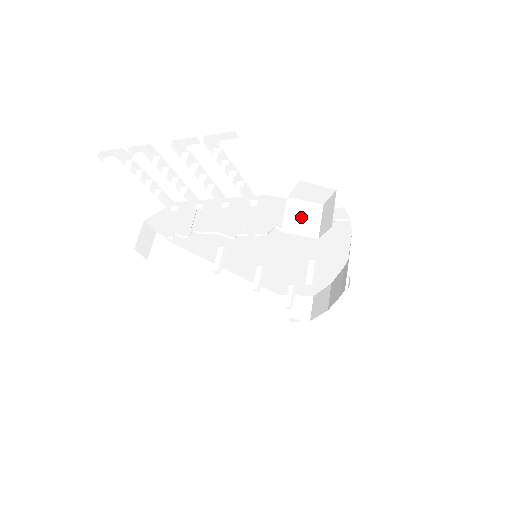
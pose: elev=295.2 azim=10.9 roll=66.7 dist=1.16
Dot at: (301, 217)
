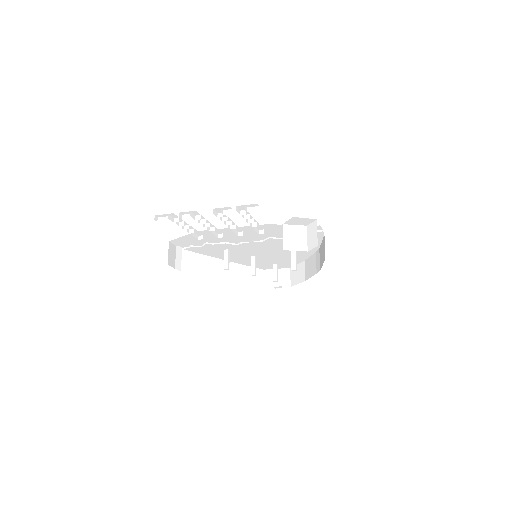
Dot at: (294, 237)
